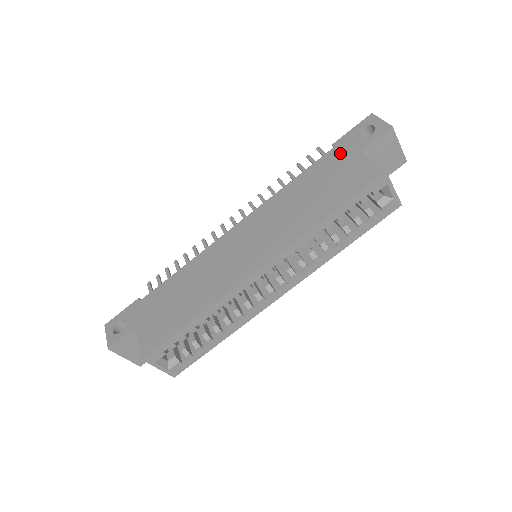
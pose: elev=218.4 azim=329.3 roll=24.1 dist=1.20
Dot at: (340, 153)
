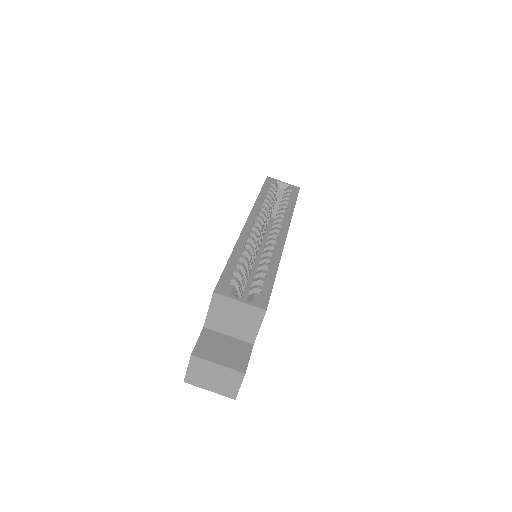
Dot at: occluded
